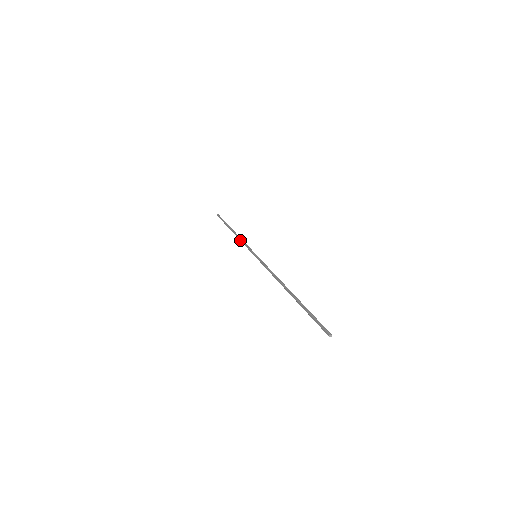
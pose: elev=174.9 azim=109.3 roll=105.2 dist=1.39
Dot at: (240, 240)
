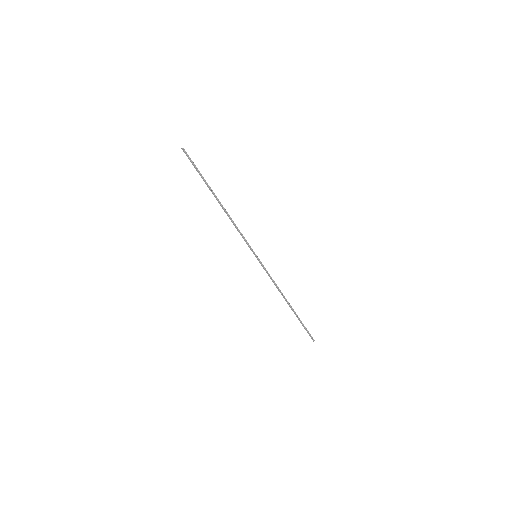
Dot at: (234, 225)
